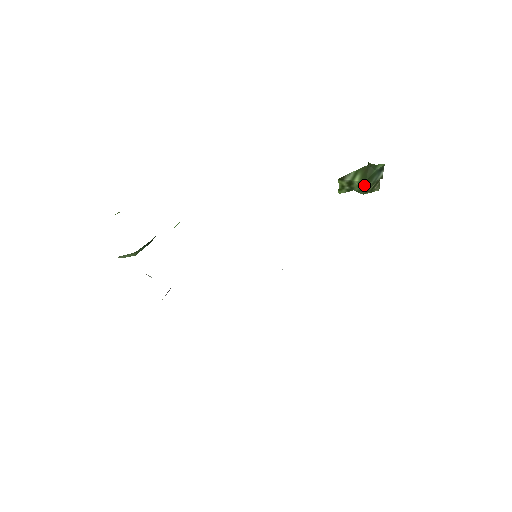
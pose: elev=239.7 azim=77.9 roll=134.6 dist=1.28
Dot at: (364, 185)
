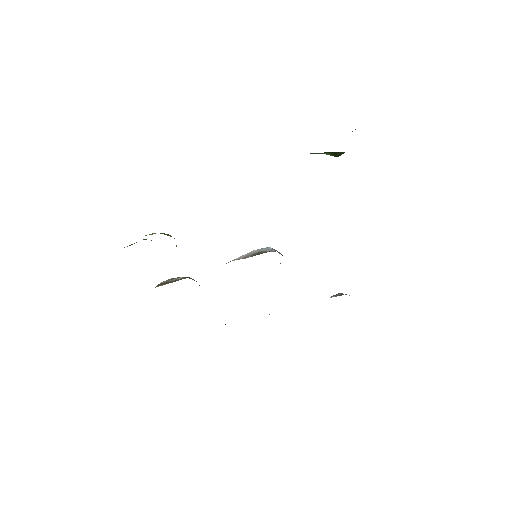
Dot at: occluded
